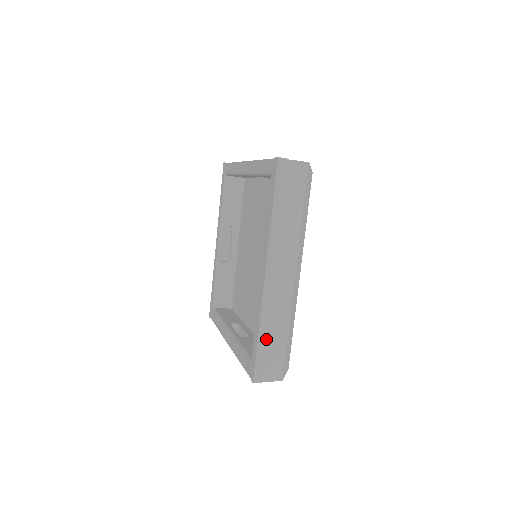
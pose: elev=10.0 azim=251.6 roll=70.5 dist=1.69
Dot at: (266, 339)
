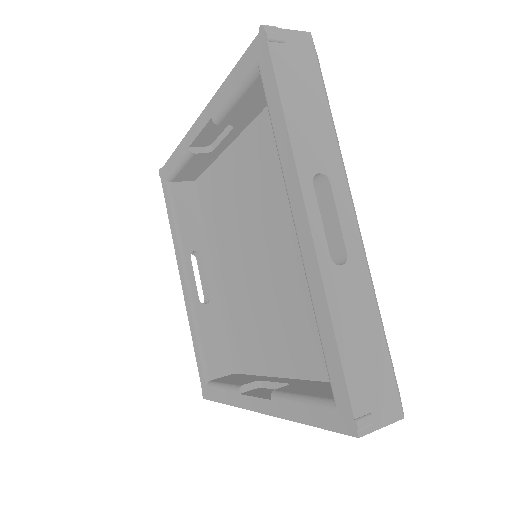
Dot at: occluded
